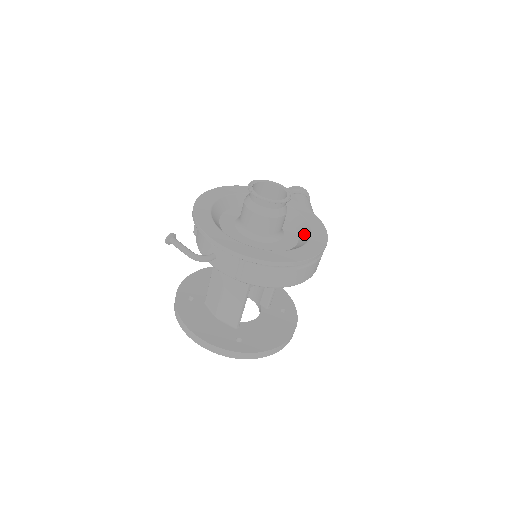
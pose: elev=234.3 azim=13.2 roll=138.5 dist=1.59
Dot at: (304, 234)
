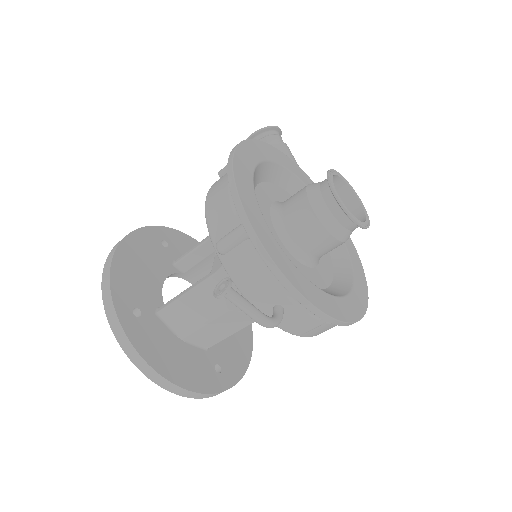
Dot at: occluded
